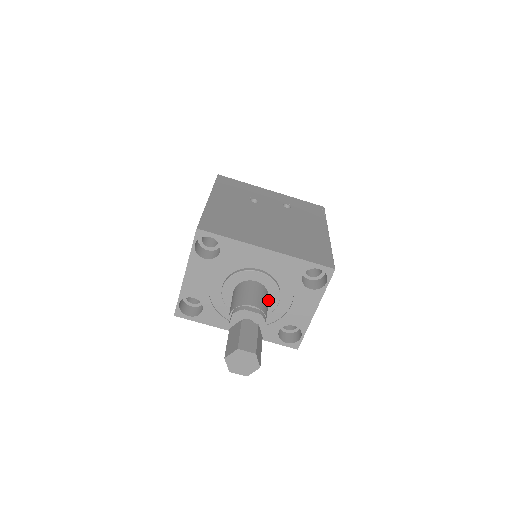
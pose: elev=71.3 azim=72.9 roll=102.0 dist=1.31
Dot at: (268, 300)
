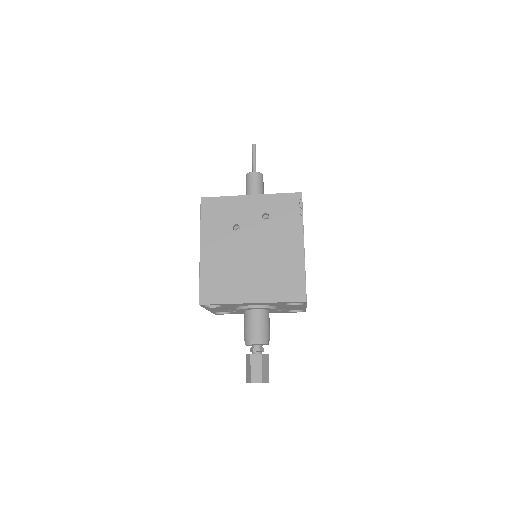
Dot at: (270, 310)
